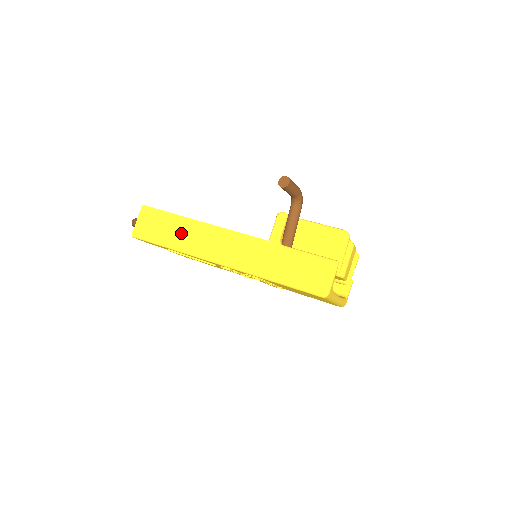
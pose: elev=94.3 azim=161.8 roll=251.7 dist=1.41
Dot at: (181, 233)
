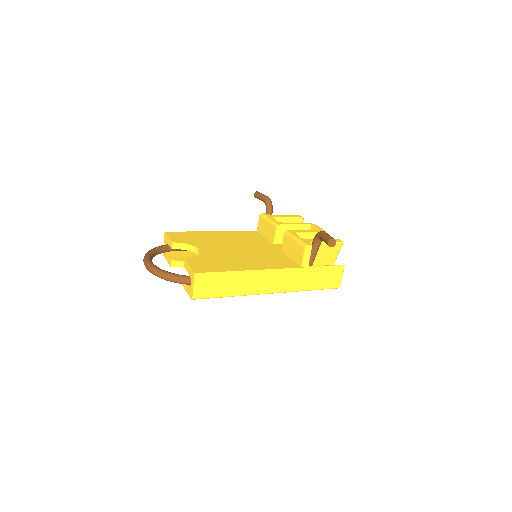
Dot at: (237, 284)
